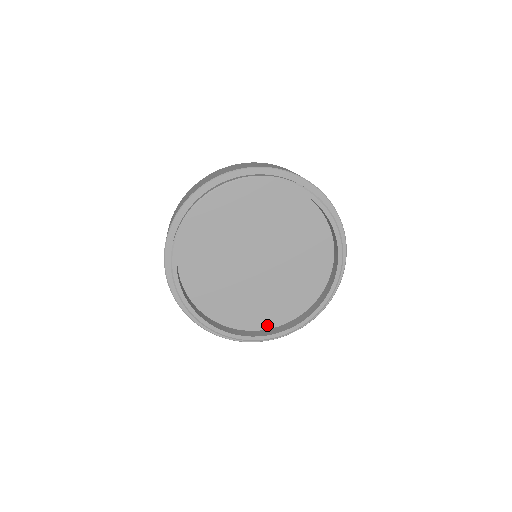
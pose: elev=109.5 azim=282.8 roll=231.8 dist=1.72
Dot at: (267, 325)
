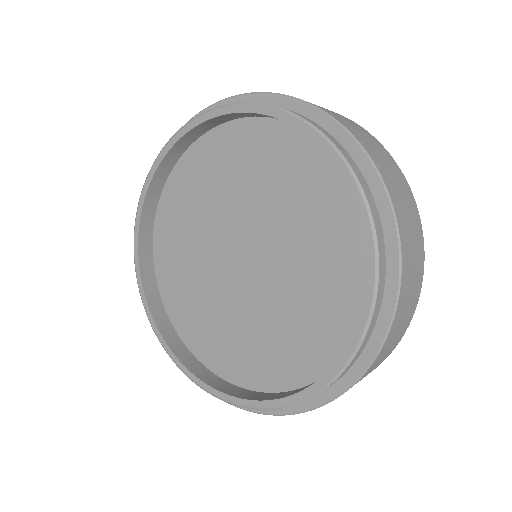
Dot at: (202, 355)
